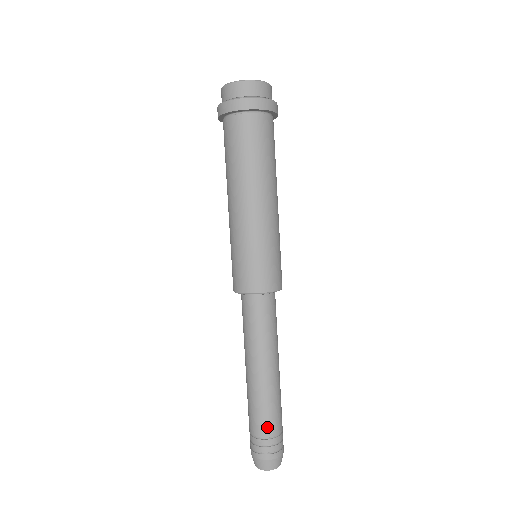
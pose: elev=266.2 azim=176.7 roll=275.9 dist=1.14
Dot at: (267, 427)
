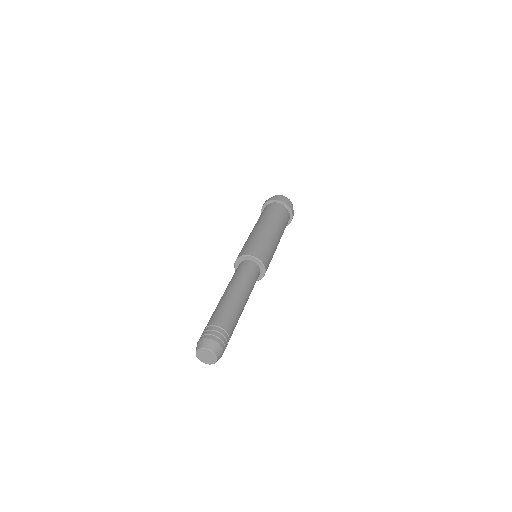
Dot at: (210, 321)
